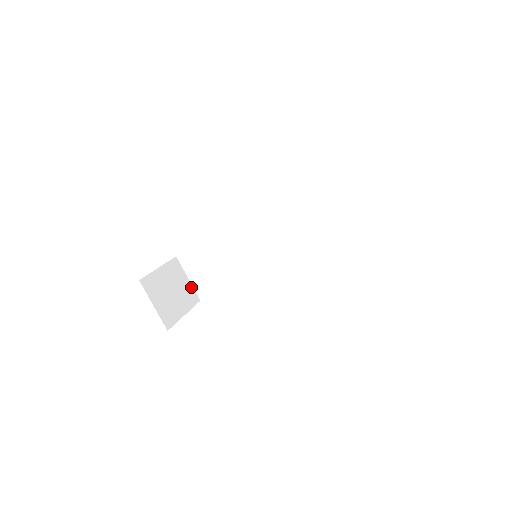
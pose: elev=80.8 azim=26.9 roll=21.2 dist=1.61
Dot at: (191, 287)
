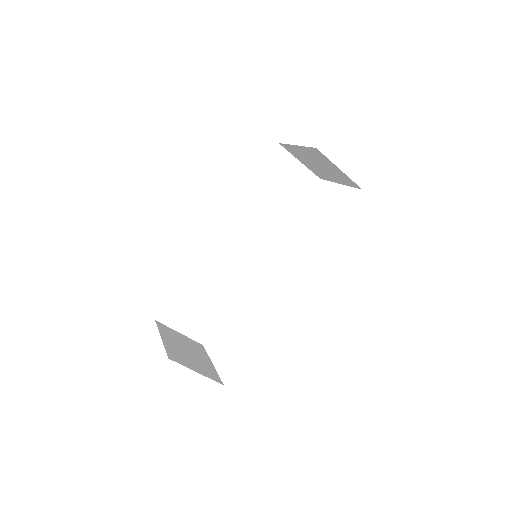
Dot at: (188, 339)
